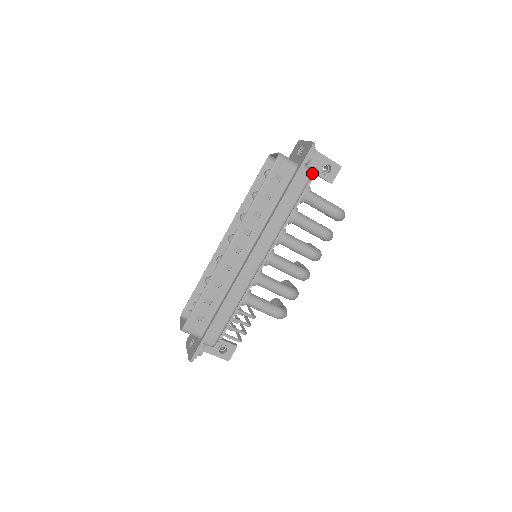
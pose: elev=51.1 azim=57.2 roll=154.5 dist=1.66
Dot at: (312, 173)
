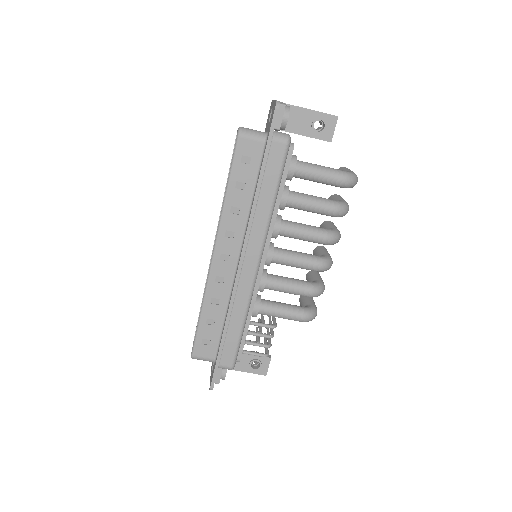
Dot at: (288, 140)
